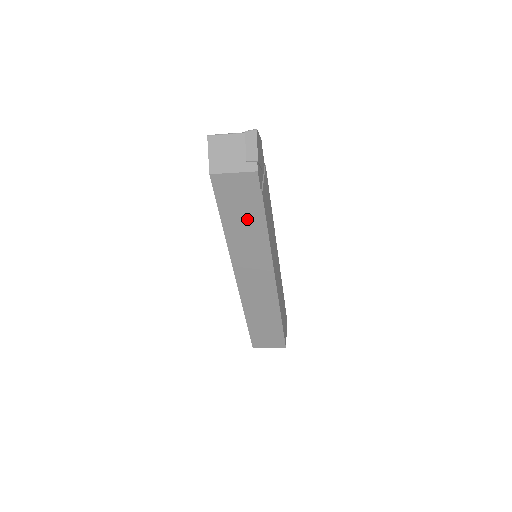
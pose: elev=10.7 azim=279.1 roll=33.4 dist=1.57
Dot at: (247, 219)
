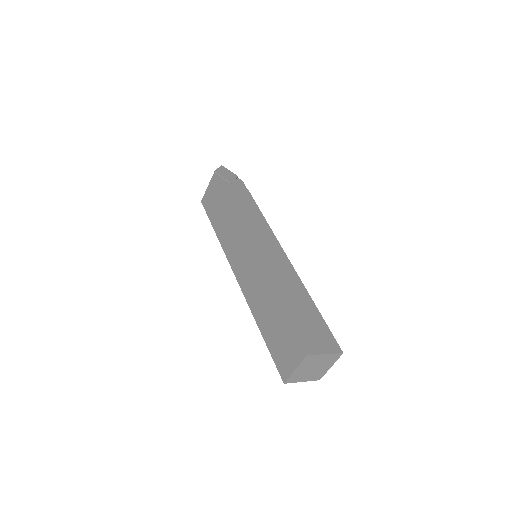
Dot at: (221, 212)
